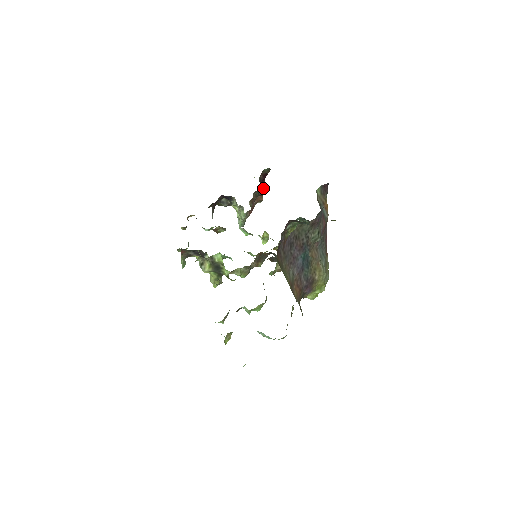
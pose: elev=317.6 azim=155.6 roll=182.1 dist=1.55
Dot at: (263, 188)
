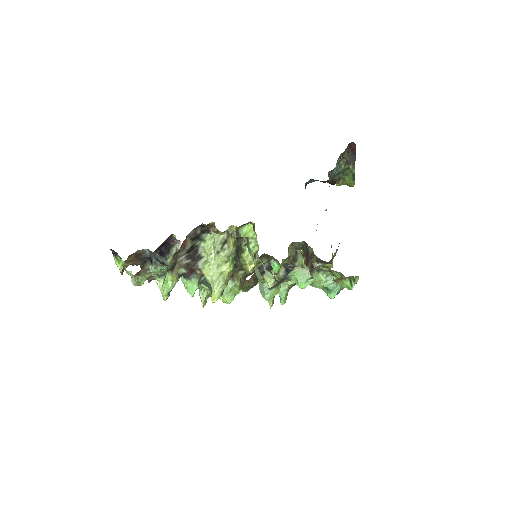
Dot at: occluded
